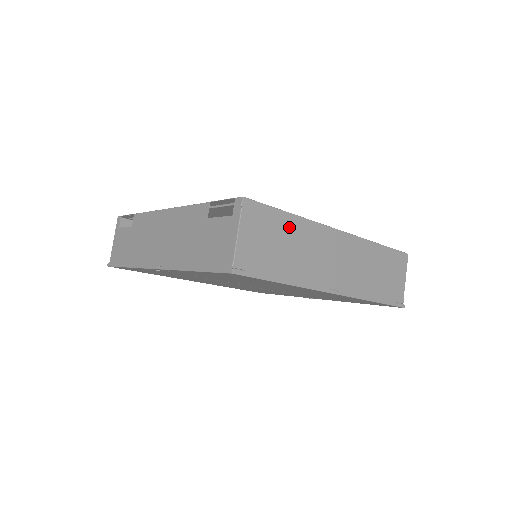
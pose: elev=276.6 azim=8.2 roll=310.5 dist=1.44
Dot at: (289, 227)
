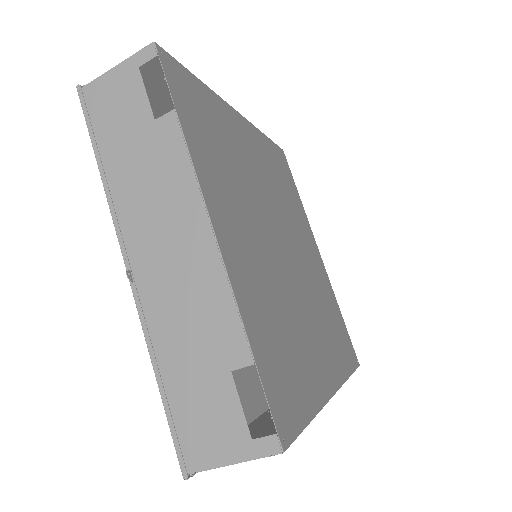
Dot at: occluded
